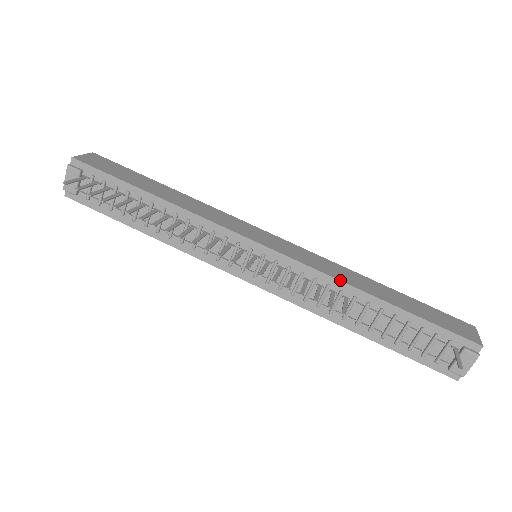
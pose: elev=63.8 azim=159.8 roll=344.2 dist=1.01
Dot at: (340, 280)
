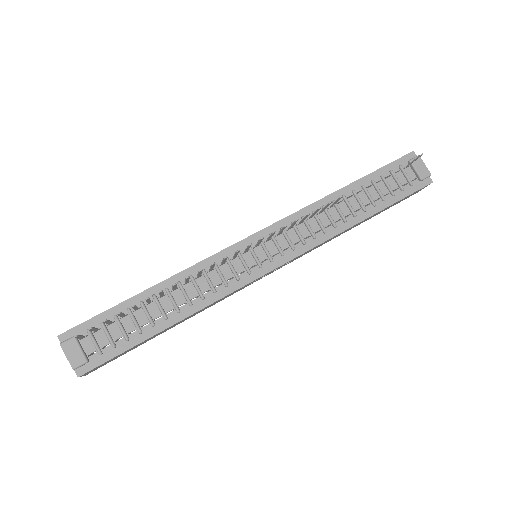
Dot at: (314, 202)
